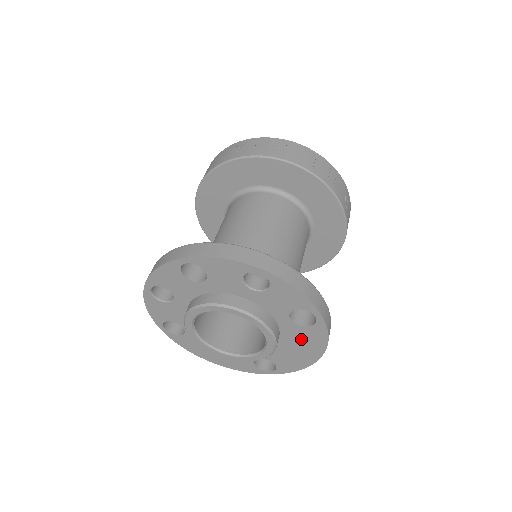
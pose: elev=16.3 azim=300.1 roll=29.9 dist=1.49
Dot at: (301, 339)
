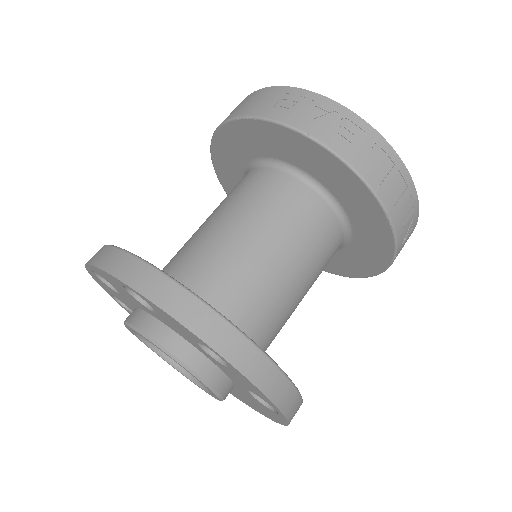
Dot at: (257, 404)
